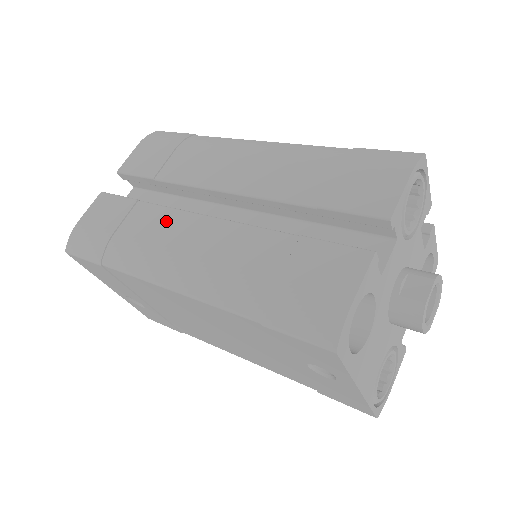
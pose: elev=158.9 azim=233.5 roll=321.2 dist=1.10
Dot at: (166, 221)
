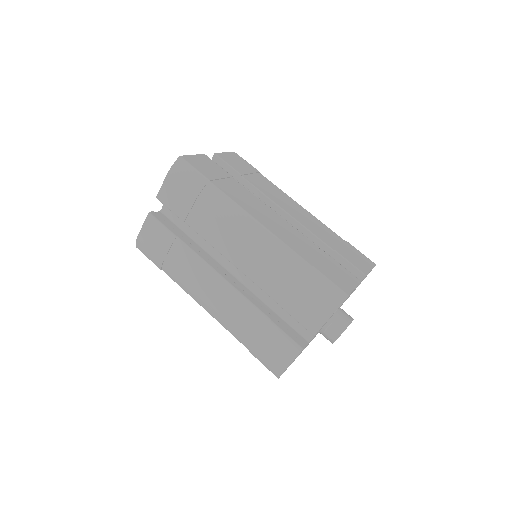
Dot at: (197, 266)
